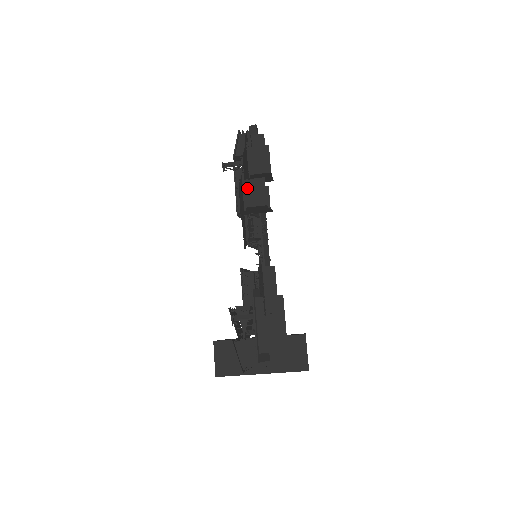
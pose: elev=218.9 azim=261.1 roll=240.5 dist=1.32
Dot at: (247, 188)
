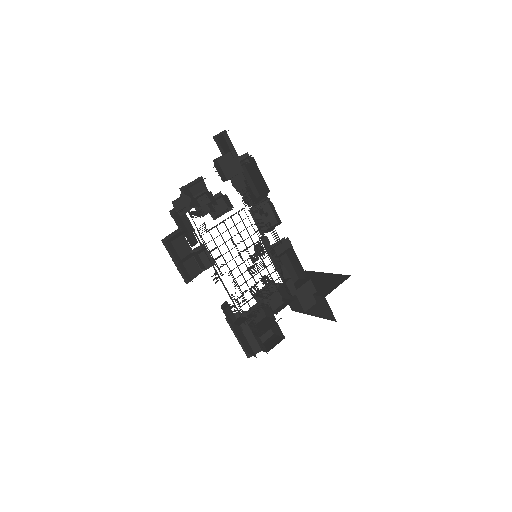
Dot at: (181, 268)
